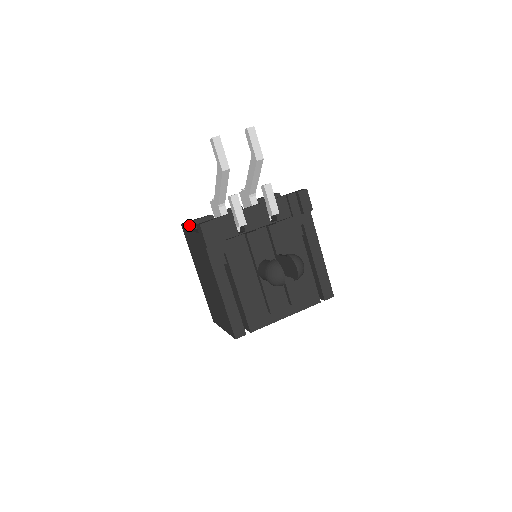
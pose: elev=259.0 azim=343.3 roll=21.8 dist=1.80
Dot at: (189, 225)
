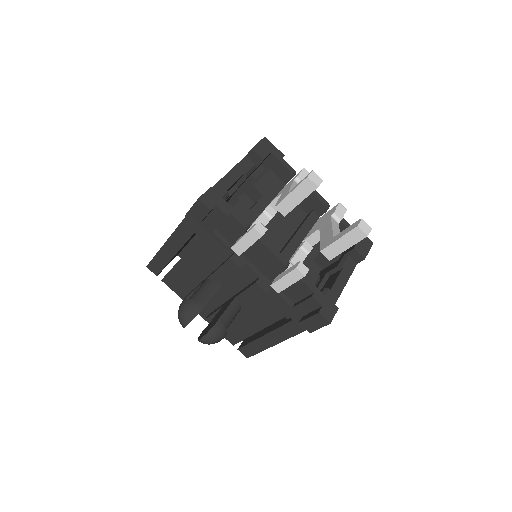
Dot at: (255, 155)
